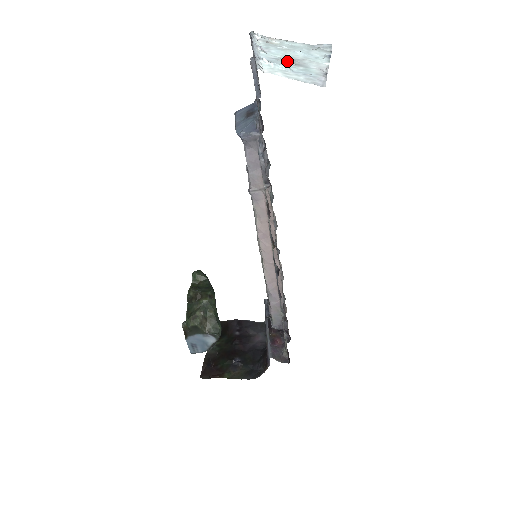
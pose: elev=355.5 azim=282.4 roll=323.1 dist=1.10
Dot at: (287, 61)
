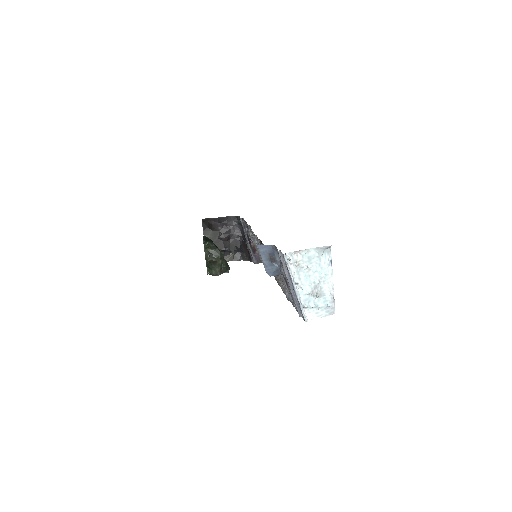
Dot at: (315, 298)
